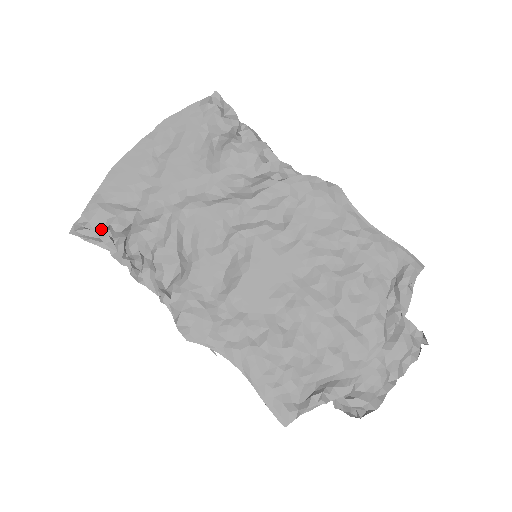
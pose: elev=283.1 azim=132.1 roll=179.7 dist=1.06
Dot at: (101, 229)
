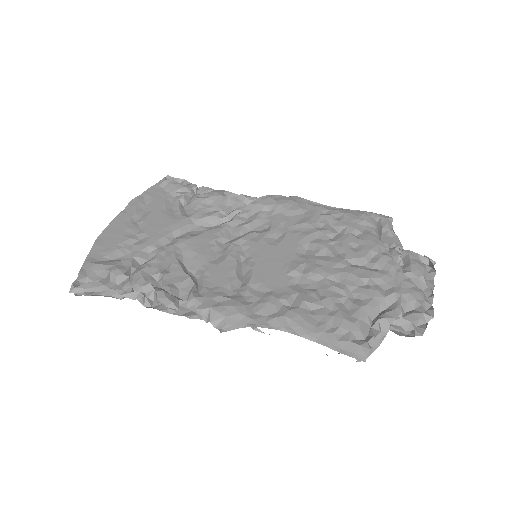
Dot at: (101, 282)
